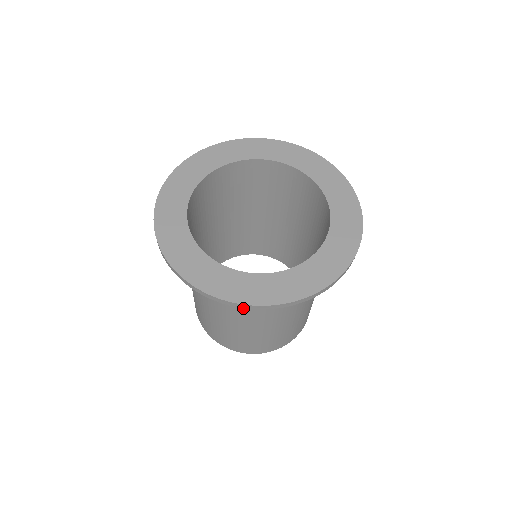
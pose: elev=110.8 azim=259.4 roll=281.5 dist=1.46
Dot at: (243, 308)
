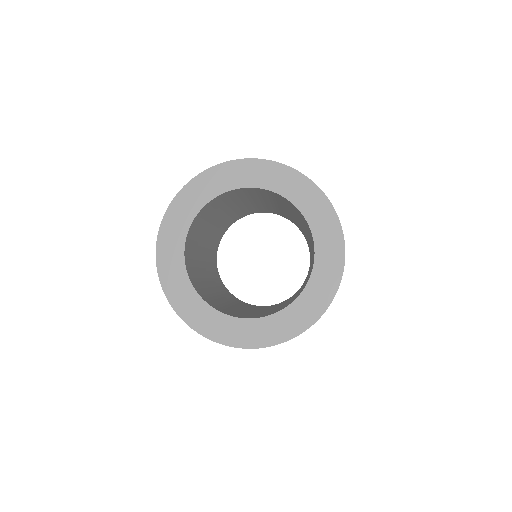
Dot at: occluded
